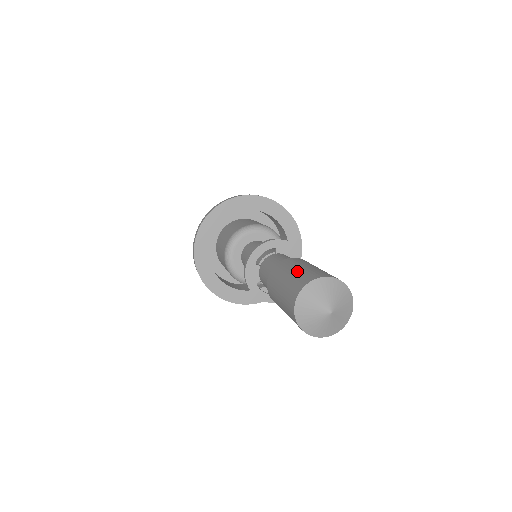
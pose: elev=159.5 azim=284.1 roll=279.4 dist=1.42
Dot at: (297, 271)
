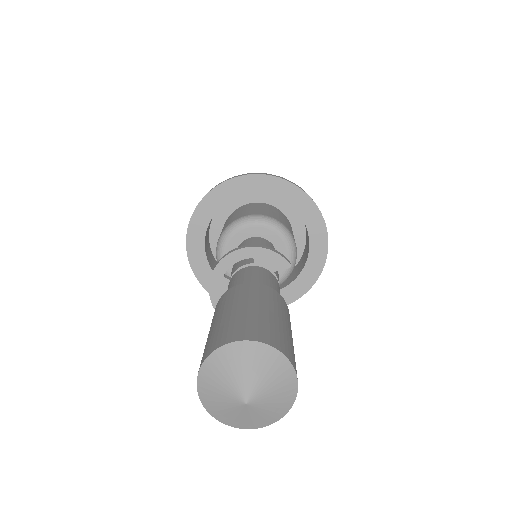
Dot at: (231, 314)
